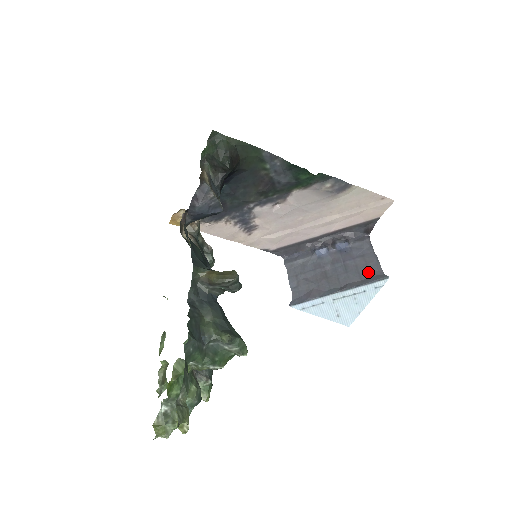
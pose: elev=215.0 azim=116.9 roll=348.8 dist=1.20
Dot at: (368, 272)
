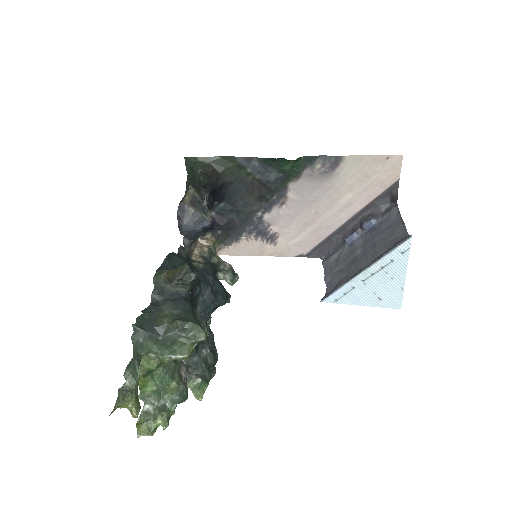
Dot at: (393, 240)
